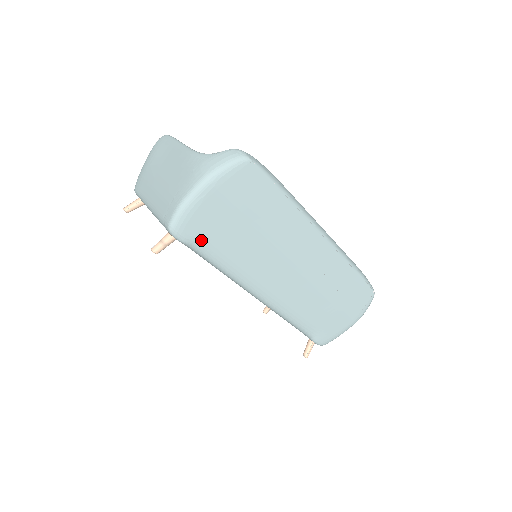
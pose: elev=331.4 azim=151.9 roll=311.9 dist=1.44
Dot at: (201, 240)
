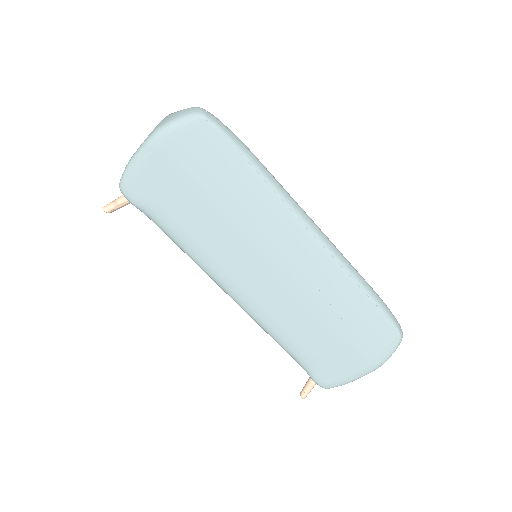
Dot at: (153, 206)
